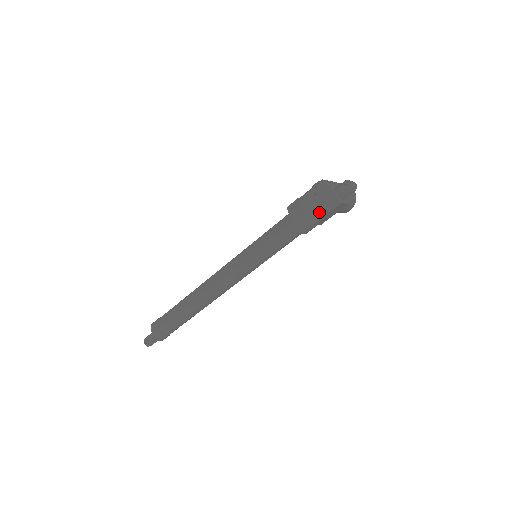
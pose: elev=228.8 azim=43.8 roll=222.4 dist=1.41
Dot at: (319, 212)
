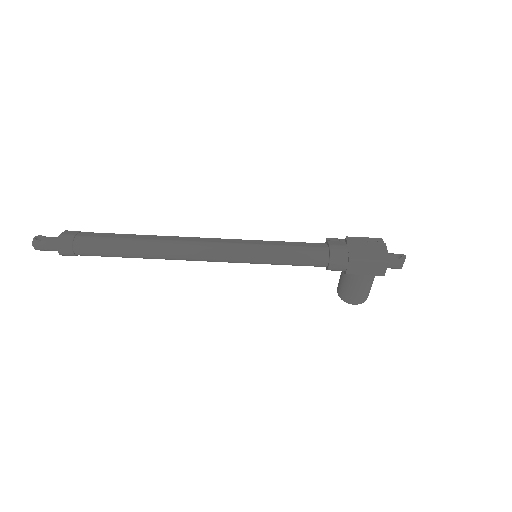
Dot at: (364, 254)
